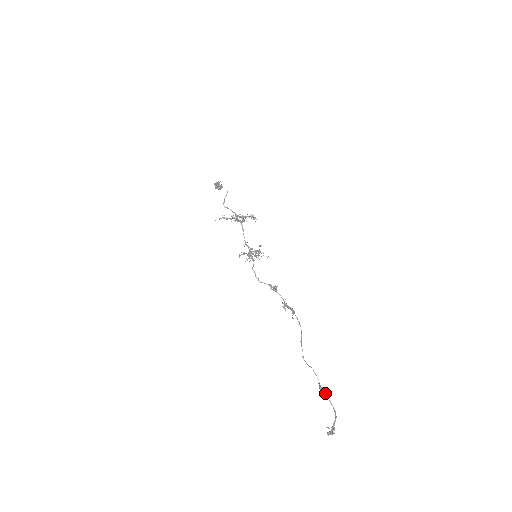
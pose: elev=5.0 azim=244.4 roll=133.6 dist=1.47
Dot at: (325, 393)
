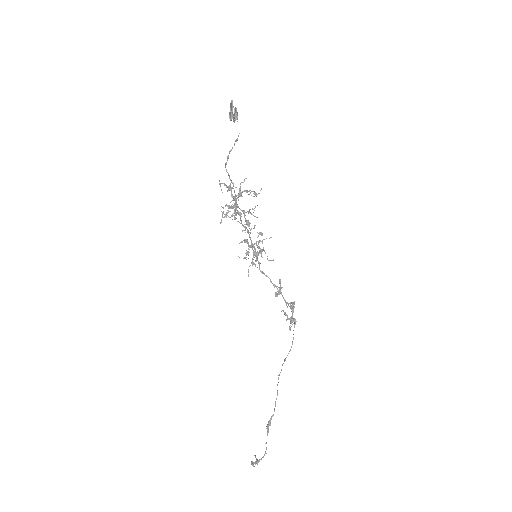
Dot at: (268, 432)
